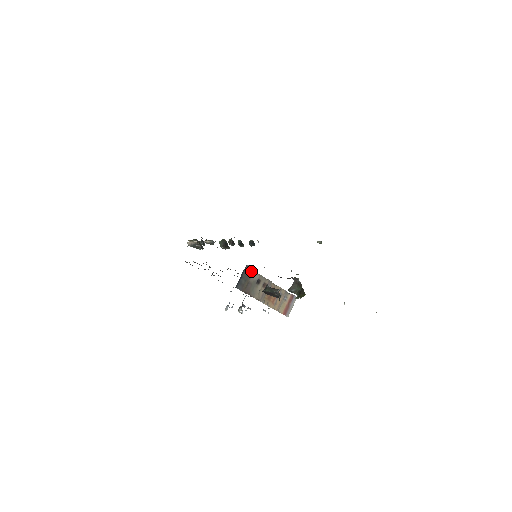
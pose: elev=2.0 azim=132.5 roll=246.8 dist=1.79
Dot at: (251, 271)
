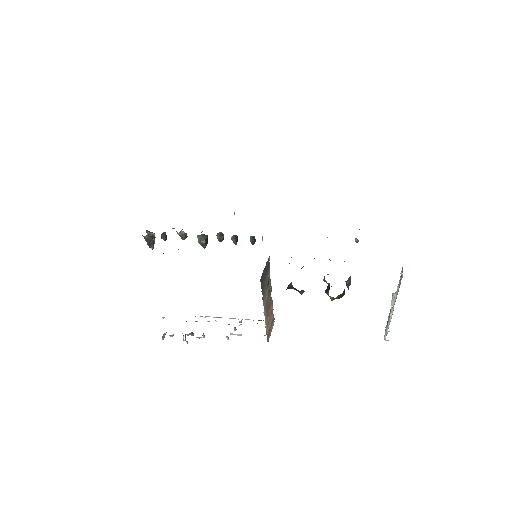
Dot at: (269, 266)
